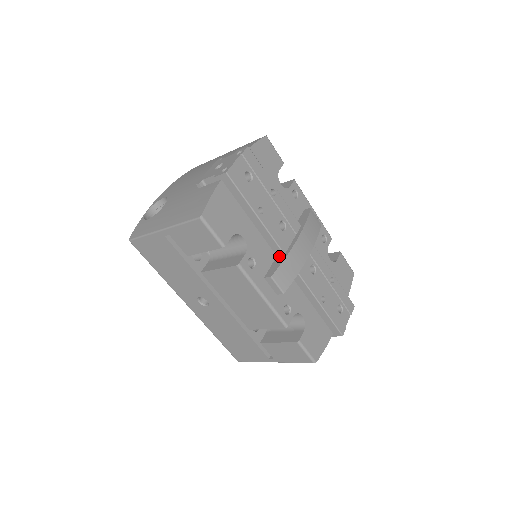
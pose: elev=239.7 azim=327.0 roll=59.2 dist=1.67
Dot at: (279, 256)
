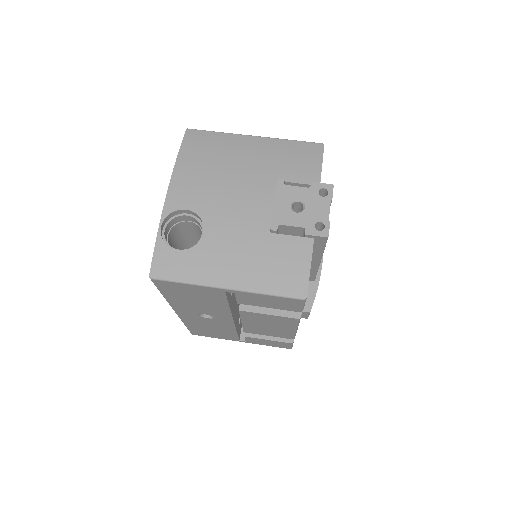
Dot at: occluded
